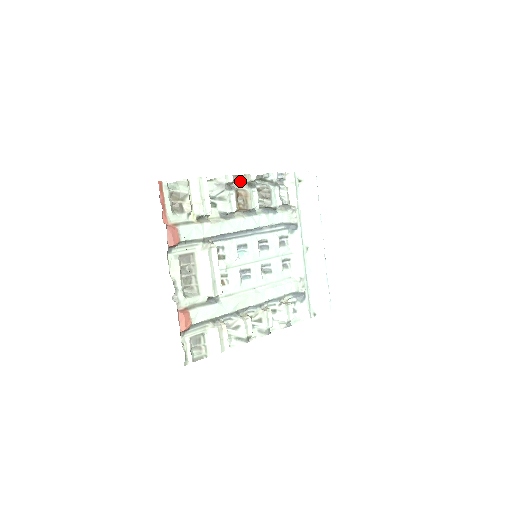
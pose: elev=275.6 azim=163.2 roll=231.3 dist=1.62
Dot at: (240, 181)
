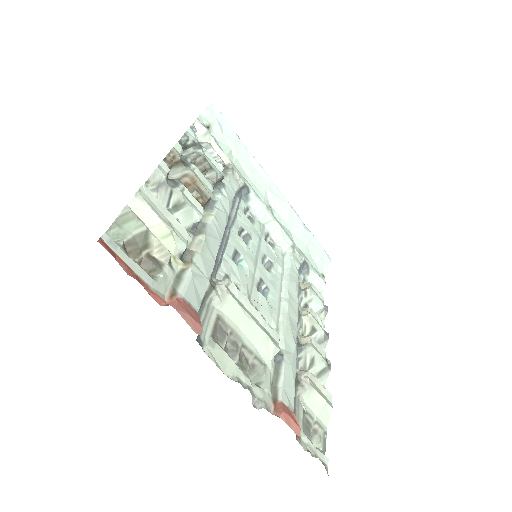
Dot at: (171, 165)
